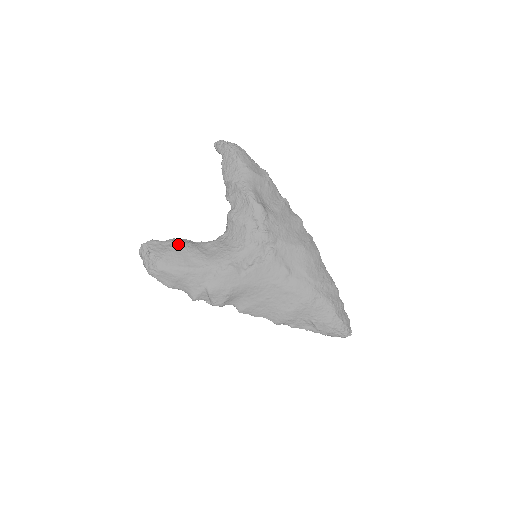
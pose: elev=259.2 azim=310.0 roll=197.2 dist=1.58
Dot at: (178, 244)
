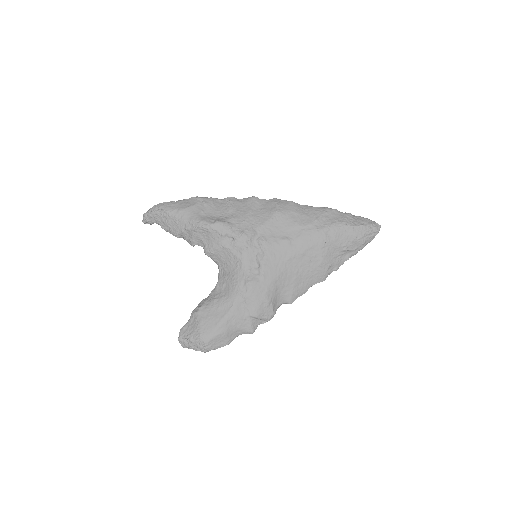
Dot at: (199, 312)
